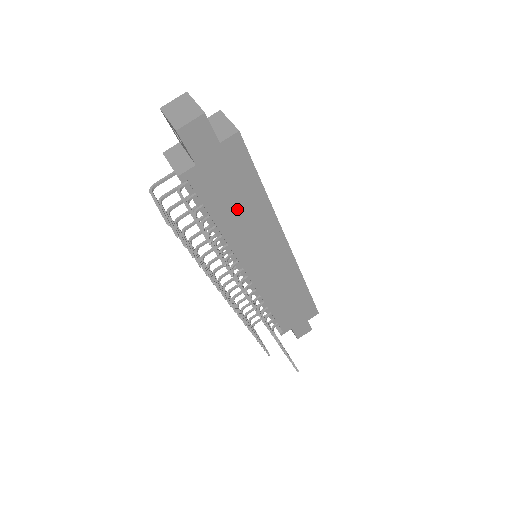
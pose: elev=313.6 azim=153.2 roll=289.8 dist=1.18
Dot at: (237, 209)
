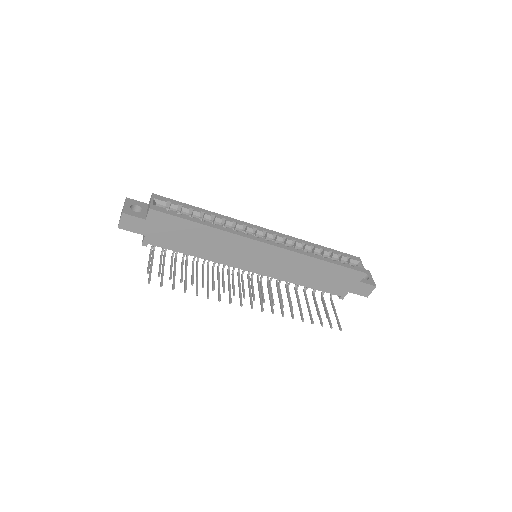
Dot at: (196, 242)
